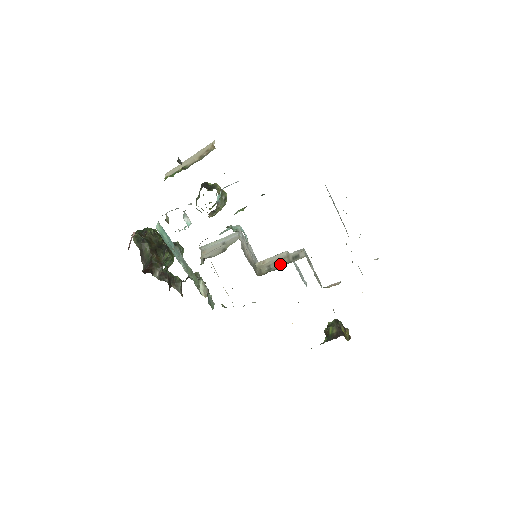
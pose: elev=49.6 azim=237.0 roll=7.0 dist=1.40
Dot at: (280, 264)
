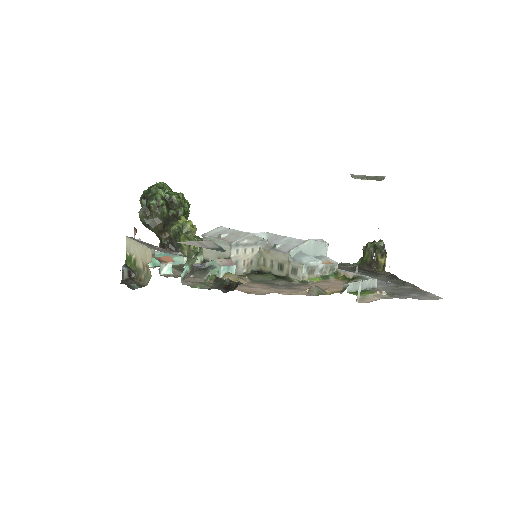
Dot at: (281, 268)
